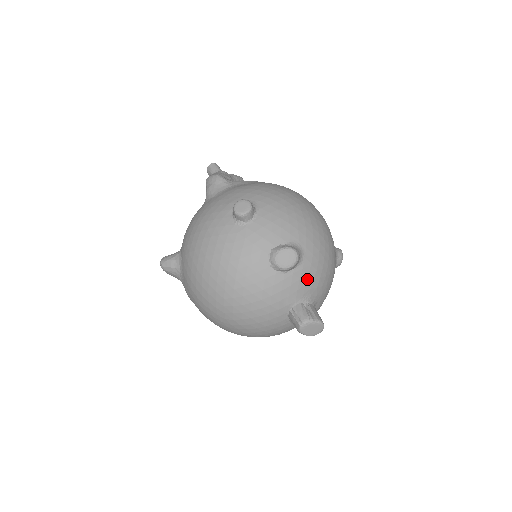
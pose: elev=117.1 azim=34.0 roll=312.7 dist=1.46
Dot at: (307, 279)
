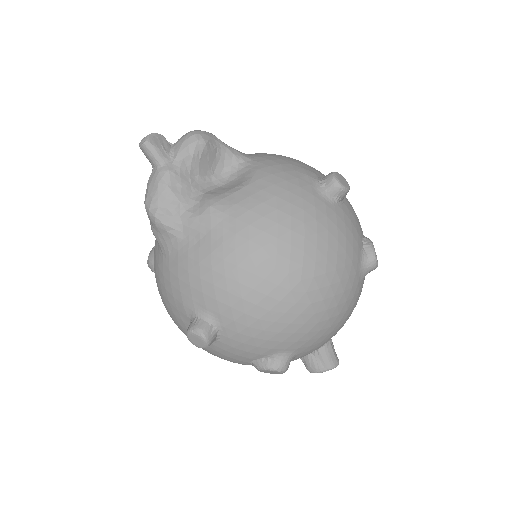
Dot at: occluded
